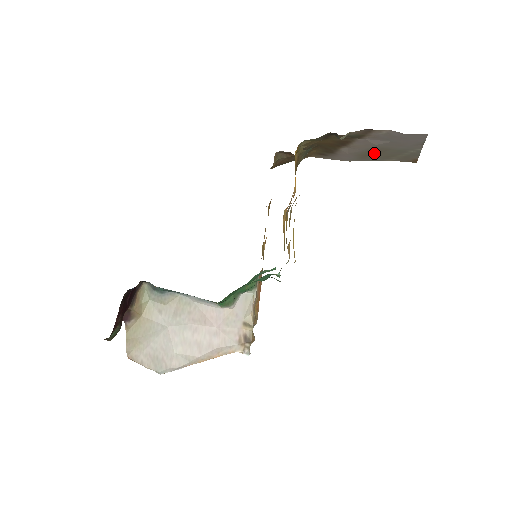
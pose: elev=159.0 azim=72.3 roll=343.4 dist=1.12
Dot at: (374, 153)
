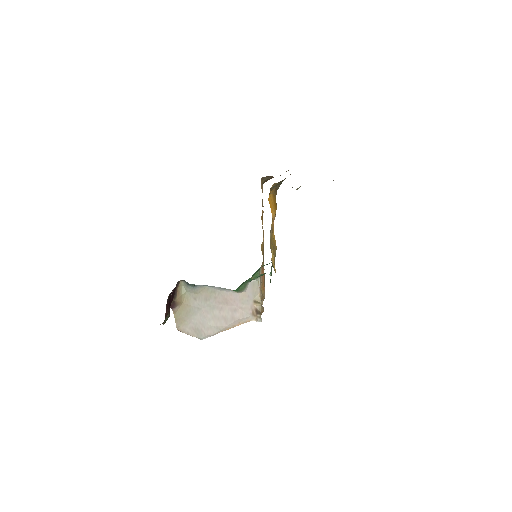
Dot at: occluded
